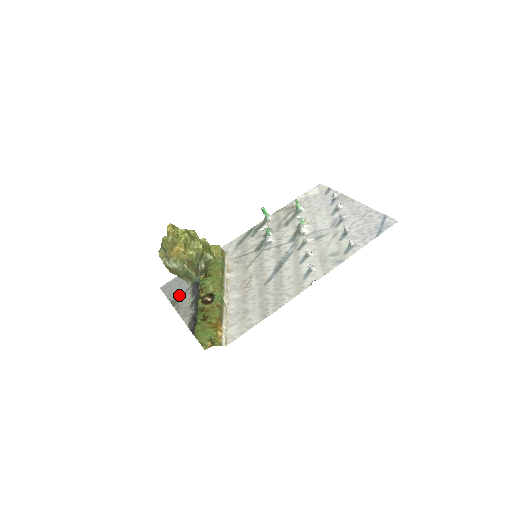
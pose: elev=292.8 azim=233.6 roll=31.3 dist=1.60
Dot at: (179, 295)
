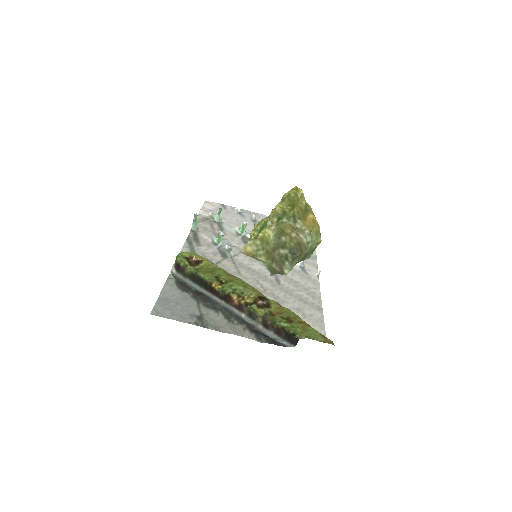
Dot at: (197, 315)
